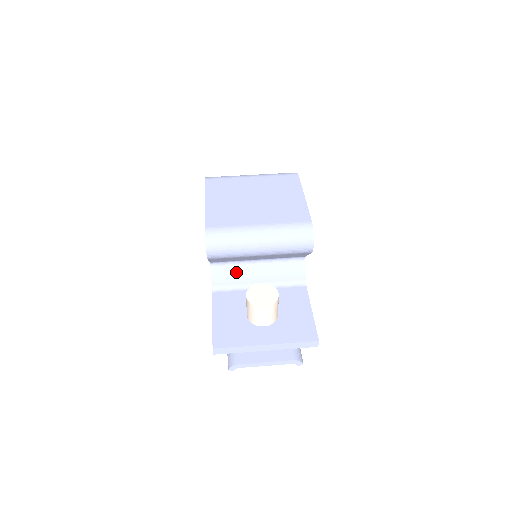
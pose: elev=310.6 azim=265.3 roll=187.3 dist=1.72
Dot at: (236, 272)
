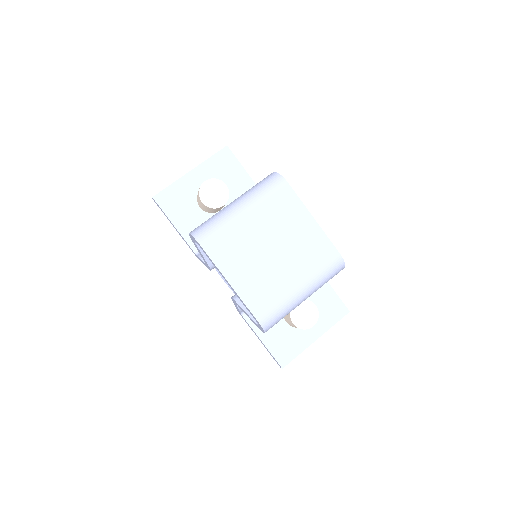
Dot at: occluded
